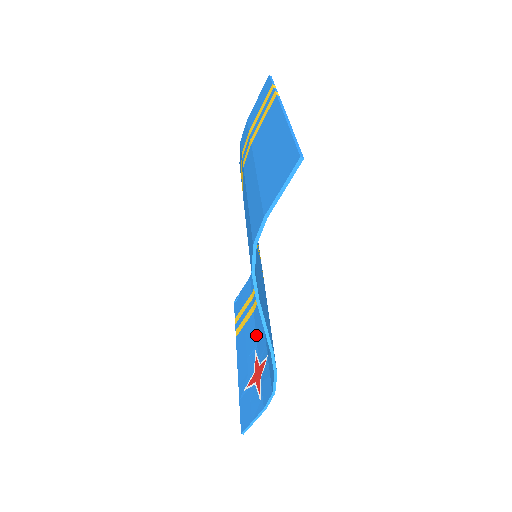
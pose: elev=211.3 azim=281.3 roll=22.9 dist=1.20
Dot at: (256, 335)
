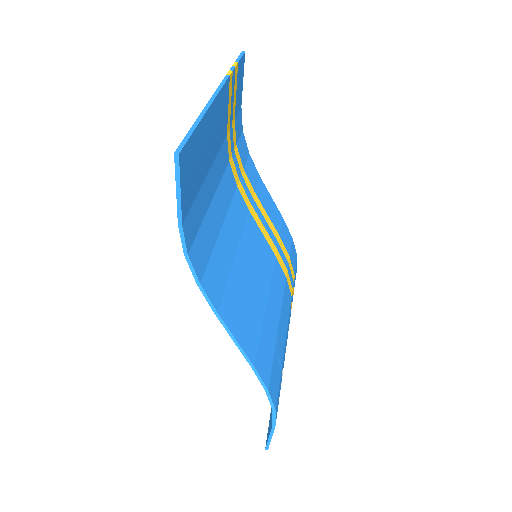
Dot at: occluded
